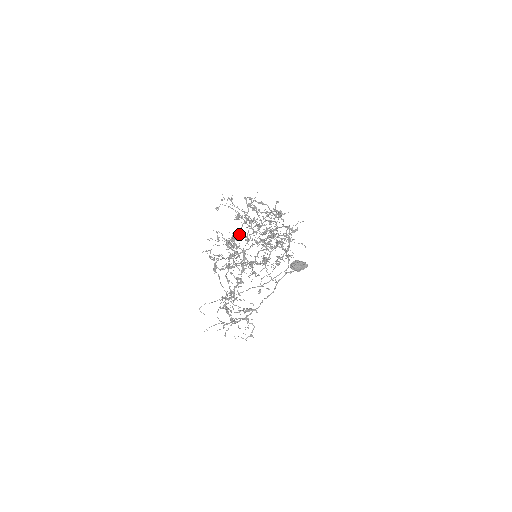
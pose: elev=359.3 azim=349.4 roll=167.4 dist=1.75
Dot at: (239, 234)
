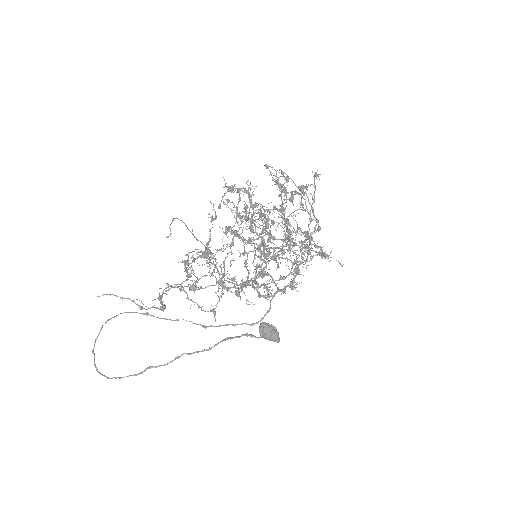
Dot at: (294, 183)
